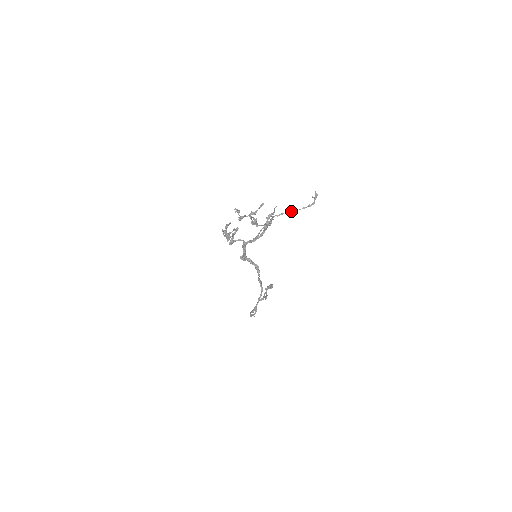
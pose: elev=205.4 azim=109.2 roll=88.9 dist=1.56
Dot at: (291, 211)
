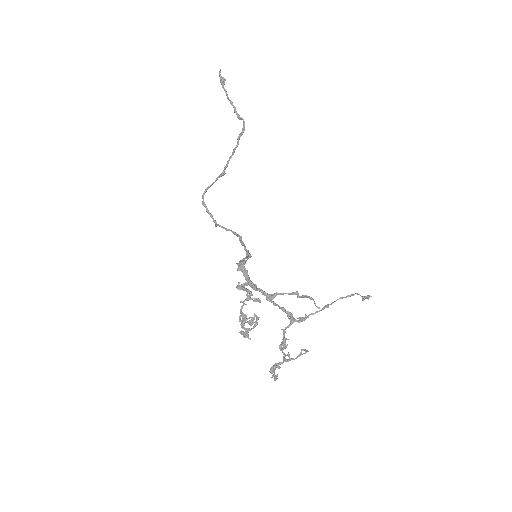
Dot at: occluded
